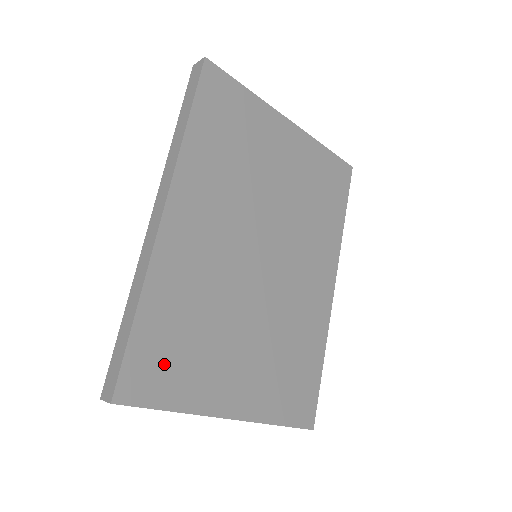
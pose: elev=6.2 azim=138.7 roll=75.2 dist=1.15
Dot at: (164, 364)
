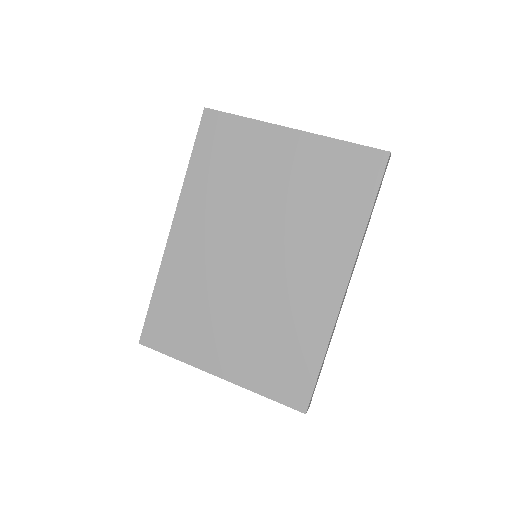
Dot at: (170, 328)
